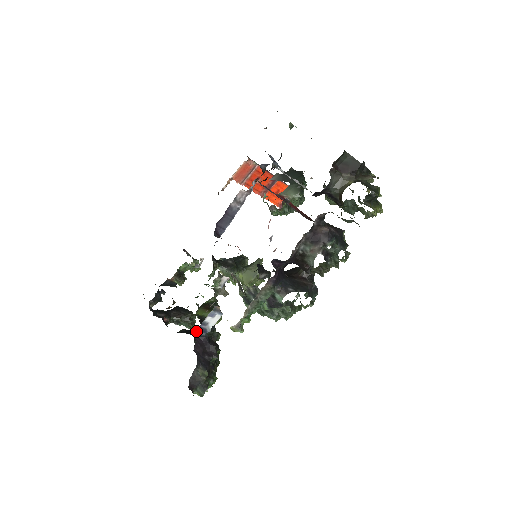
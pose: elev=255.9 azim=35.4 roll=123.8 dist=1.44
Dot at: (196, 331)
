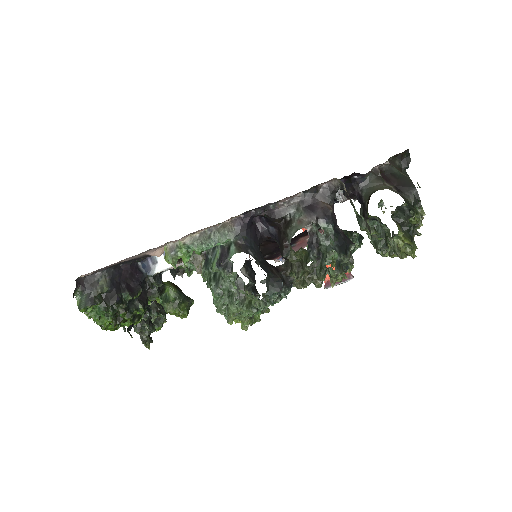
Dot at: (141, 263)
